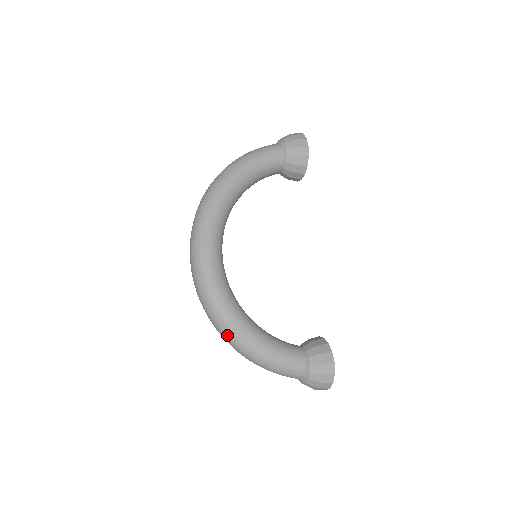
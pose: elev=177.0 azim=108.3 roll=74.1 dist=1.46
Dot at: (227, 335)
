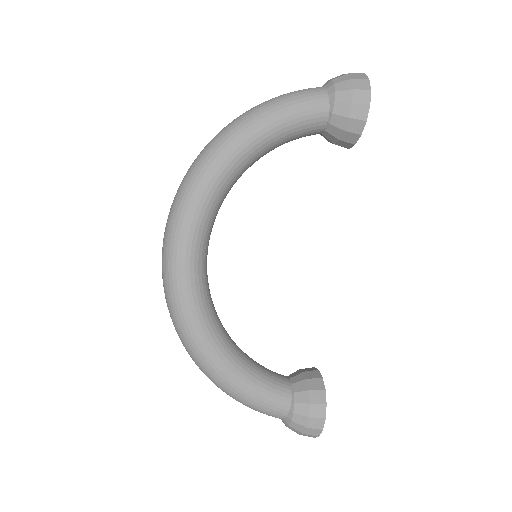
Dot at: (194, 359)
